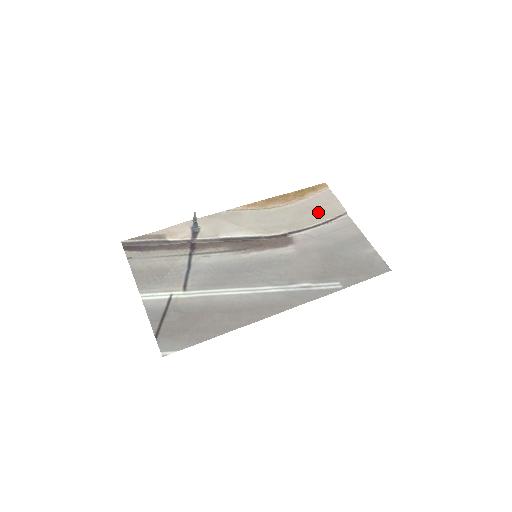
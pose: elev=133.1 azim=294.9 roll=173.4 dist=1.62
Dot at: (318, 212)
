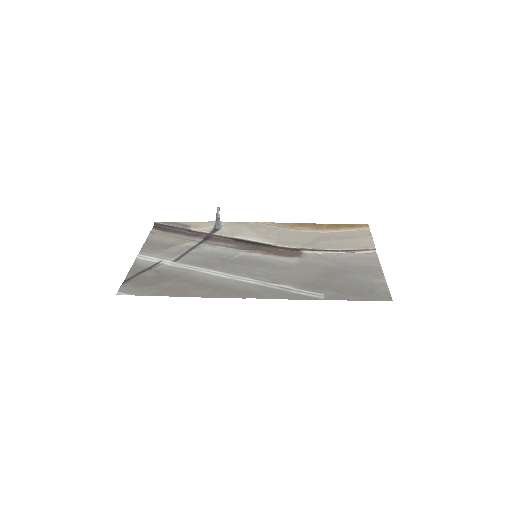
Dot at: (343, 241)
